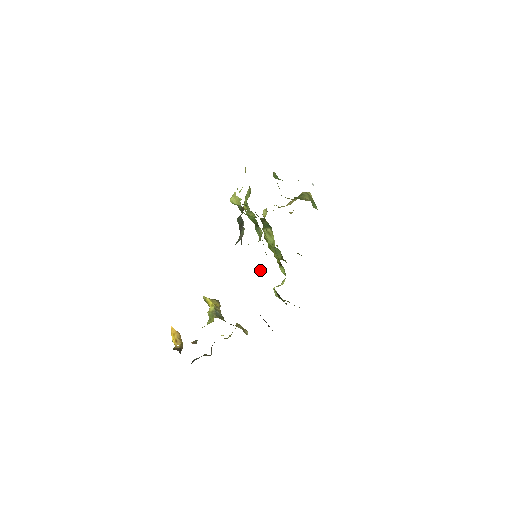
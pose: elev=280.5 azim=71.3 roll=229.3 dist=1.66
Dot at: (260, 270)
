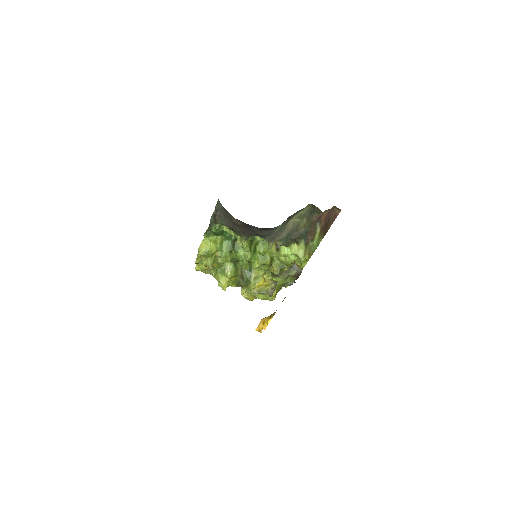
Dot at: occluded
